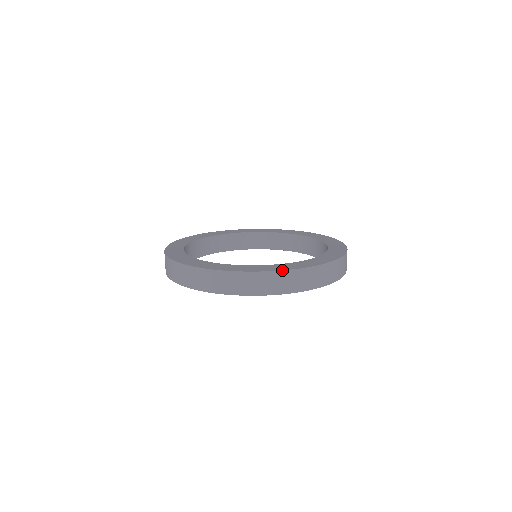
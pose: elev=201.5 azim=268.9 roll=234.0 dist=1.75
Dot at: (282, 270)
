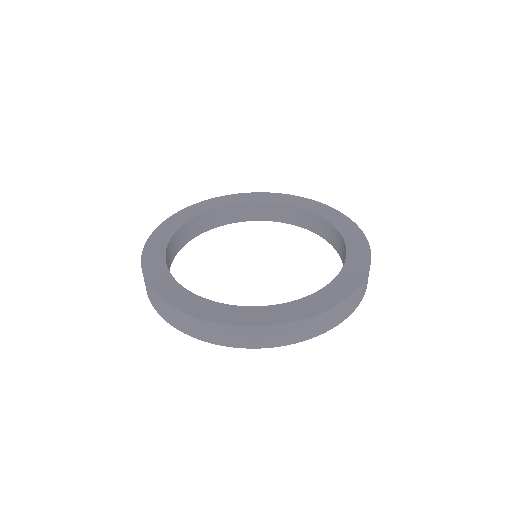
Dot at: (244, 326)
